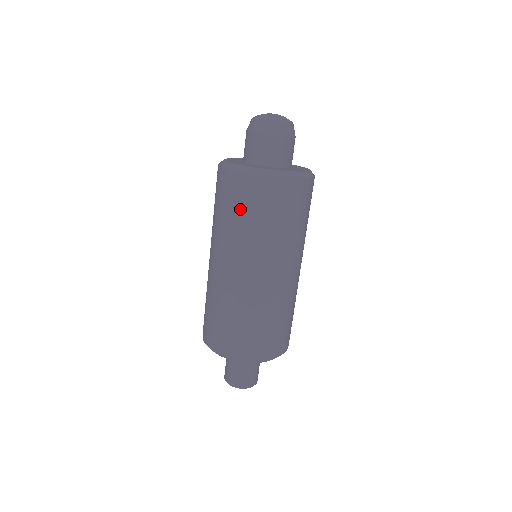
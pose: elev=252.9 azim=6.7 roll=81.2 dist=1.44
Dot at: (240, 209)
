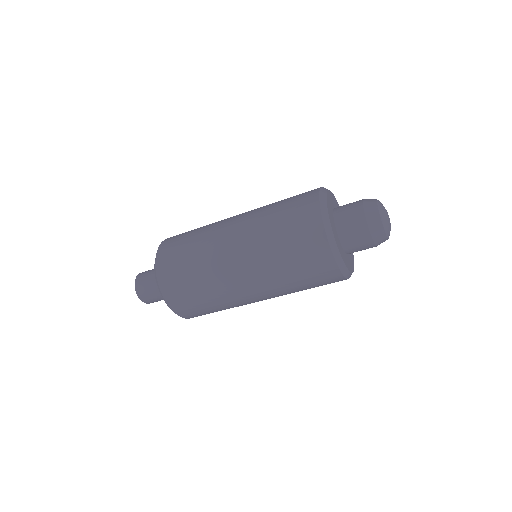
Dot at: (301, 269)
